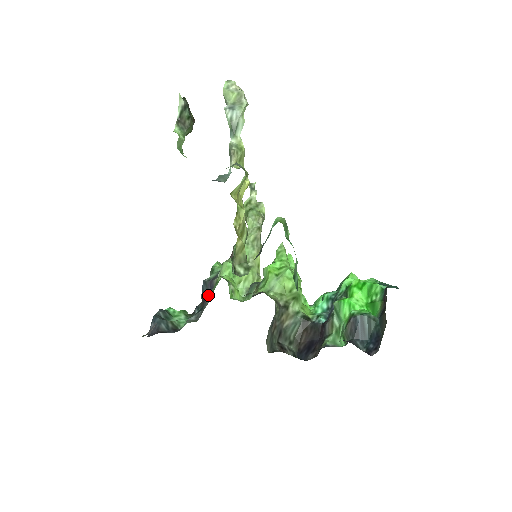
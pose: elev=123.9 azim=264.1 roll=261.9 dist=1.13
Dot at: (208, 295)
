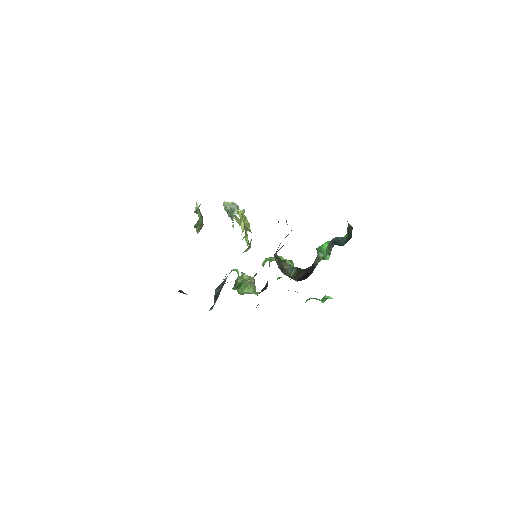
Dot at: occluded
